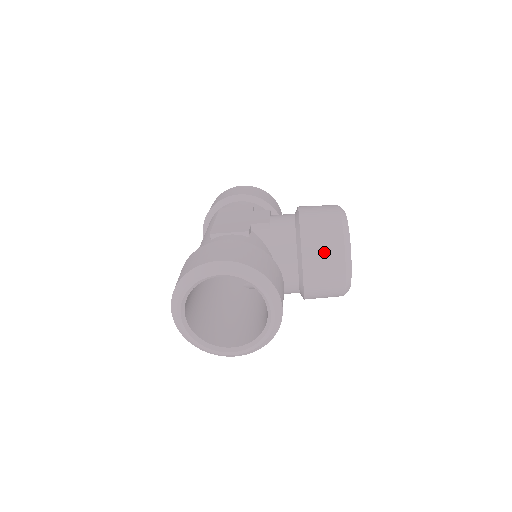
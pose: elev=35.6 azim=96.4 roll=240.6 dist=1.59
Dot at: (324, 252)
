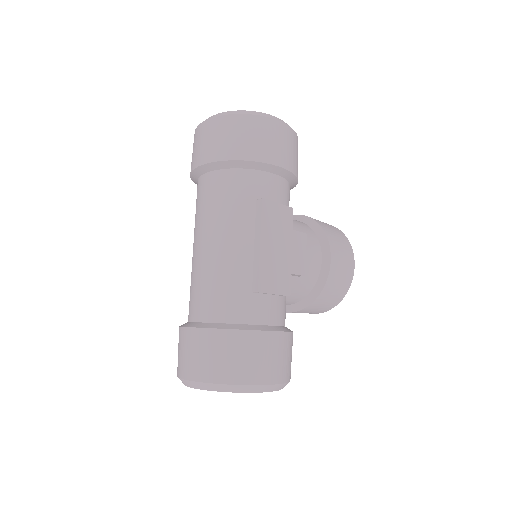
Dot at: (319, 309)
